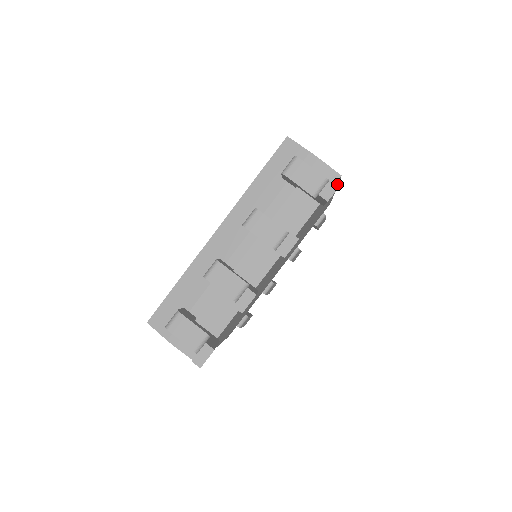
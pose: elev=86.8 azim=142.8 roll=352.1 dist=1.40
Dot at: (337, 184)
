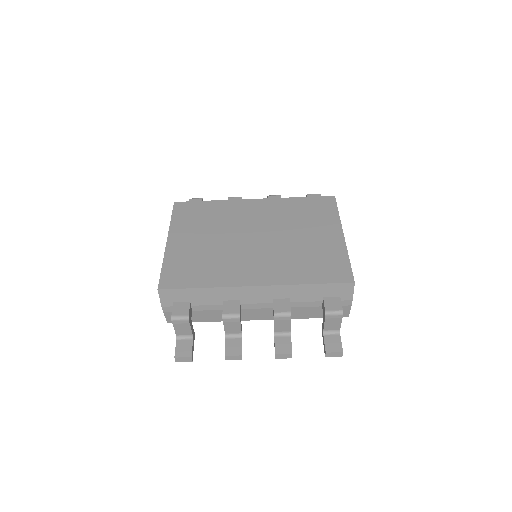
Dot at: (339, 356)
